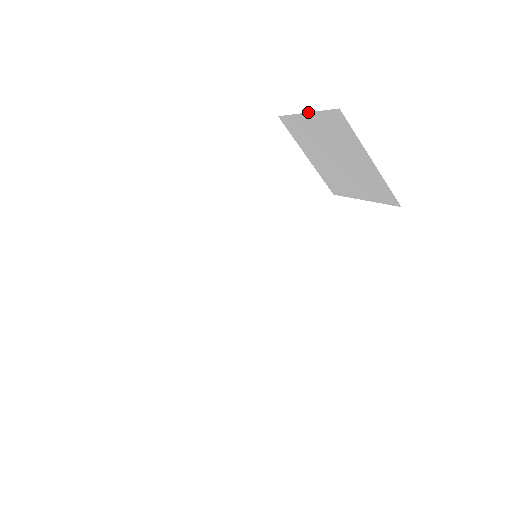
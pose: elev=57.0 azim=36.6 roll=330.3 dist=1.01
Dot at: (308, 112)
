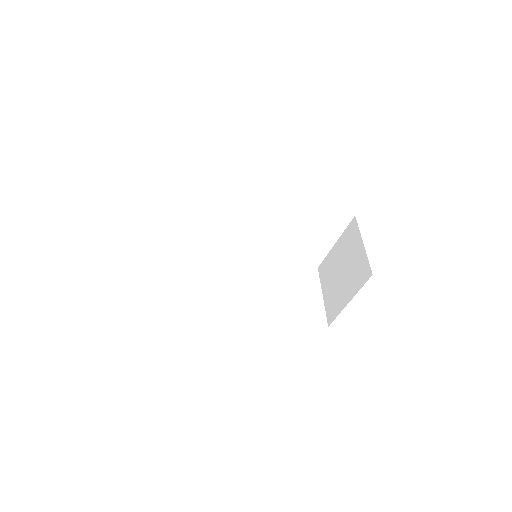
Dot at: occluded
